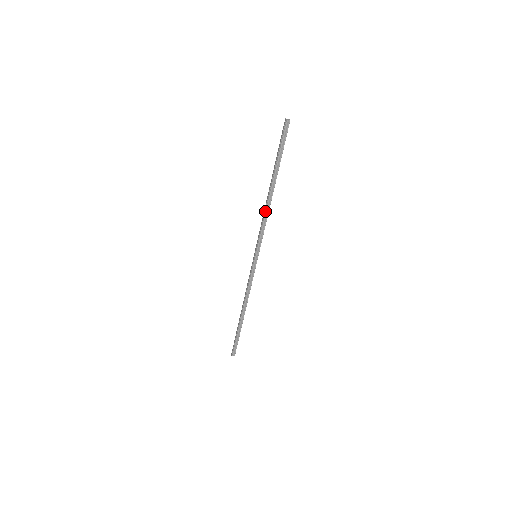
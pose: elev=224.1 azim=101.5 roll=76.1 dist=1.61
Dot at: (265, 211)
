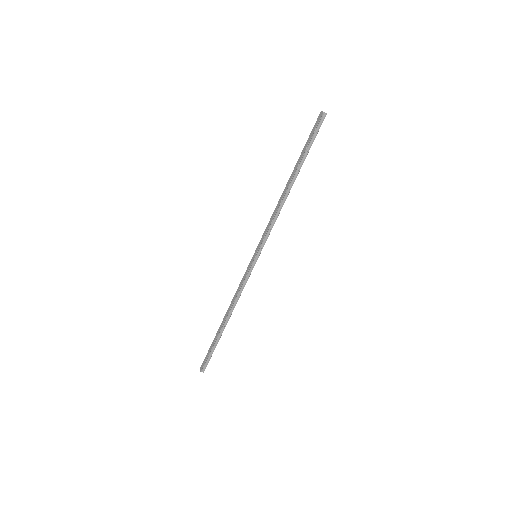
Dot at: (279, 207)
